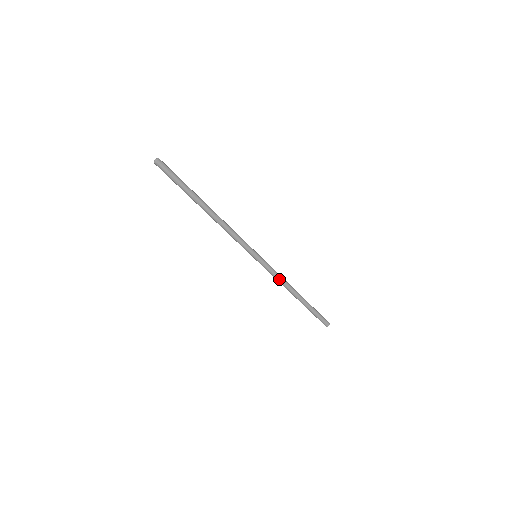
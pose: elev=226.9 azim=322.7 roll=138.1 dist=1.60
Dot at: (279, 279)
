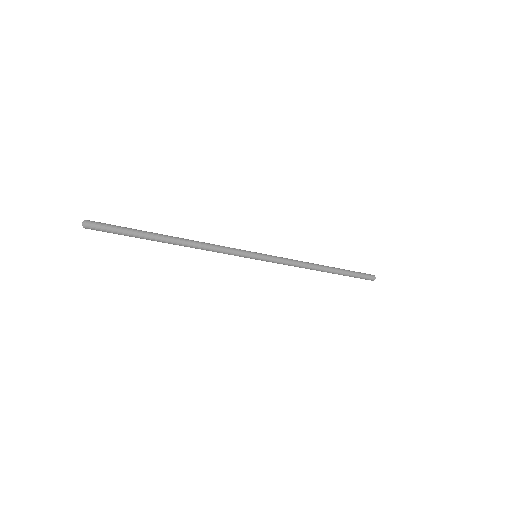
Dot at: (295, 264)
